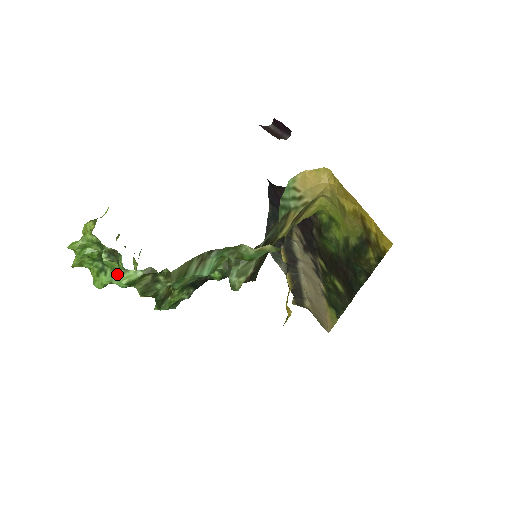
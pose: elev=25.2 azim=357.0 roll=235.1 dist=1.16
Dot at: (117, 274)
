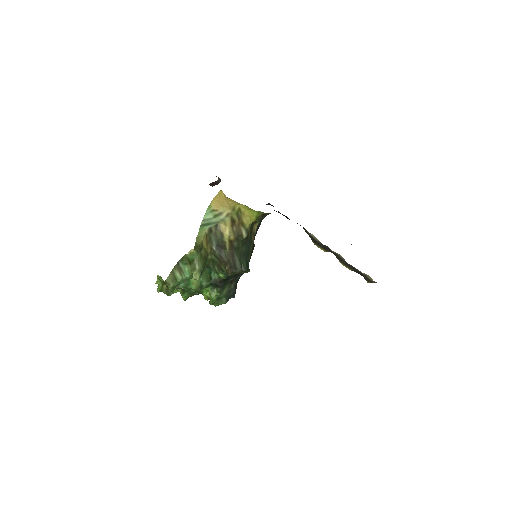
Dot at: occluded
